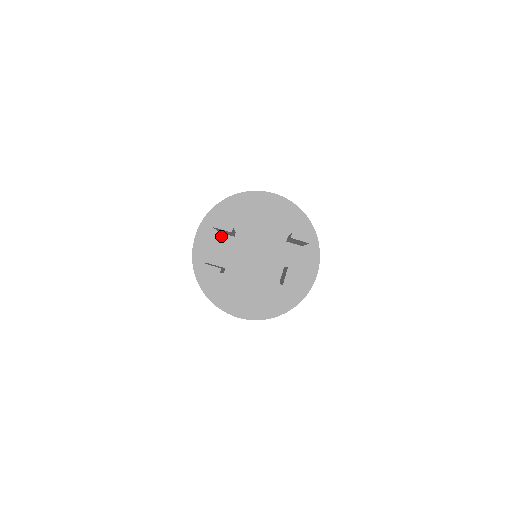
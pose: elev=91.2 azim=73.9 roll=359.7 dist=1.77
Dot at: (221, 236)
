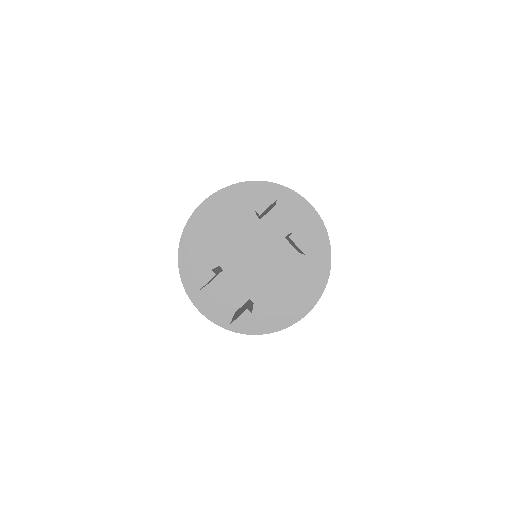
Dot at: (214, 283)
